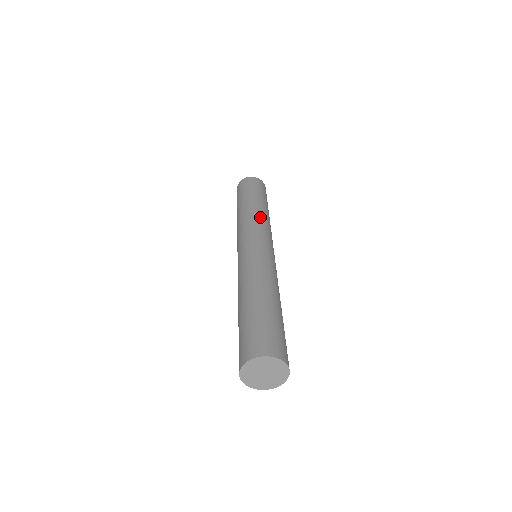
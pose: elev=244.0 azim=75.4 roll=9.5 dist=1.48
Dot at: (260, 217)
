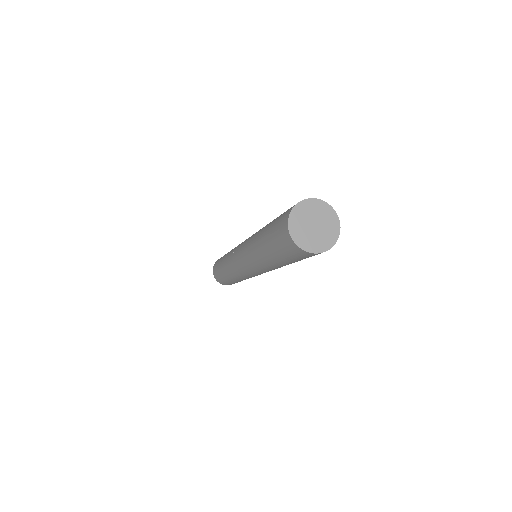
Dot at: occluded
